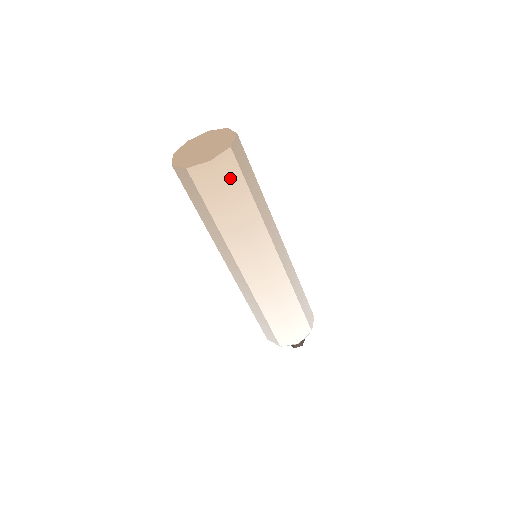
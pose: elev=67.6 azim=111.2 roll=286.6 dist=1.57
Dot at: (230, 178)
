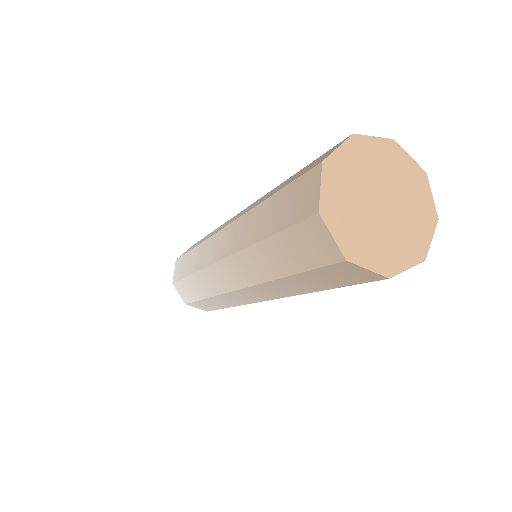
Dot at: occluded
